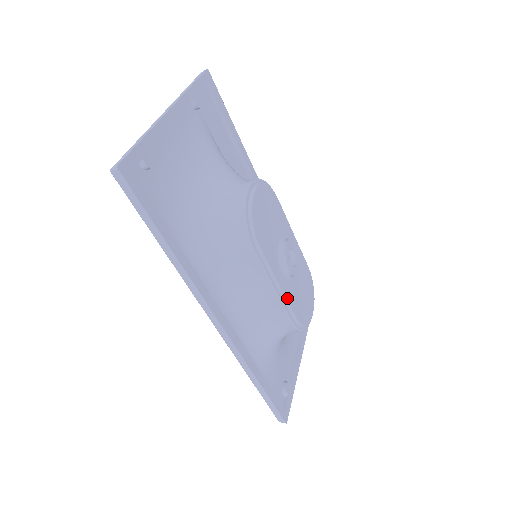
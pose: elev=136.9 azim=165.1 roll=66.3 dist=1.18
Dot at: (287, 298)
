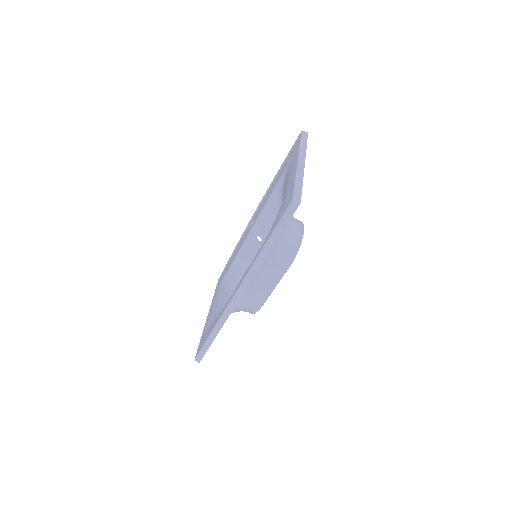
Dot at: (269, 295)
